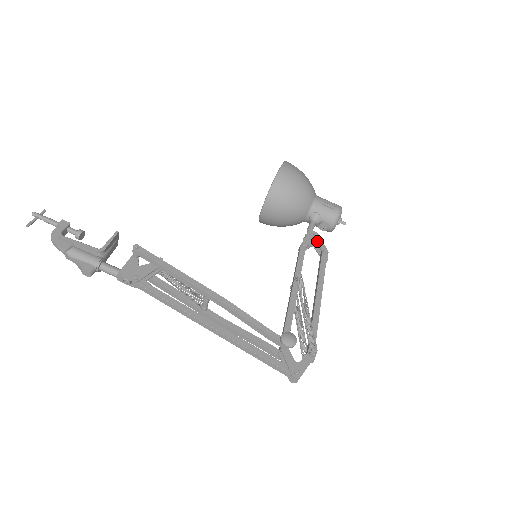
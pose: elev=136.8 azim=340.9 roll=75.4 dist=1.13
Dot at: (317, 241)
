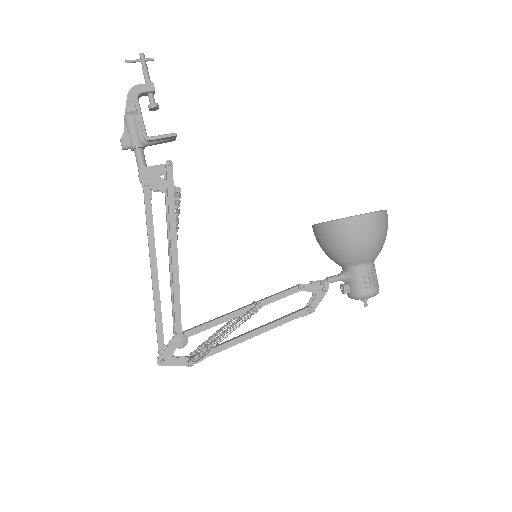
Dot at: (318, 295)
